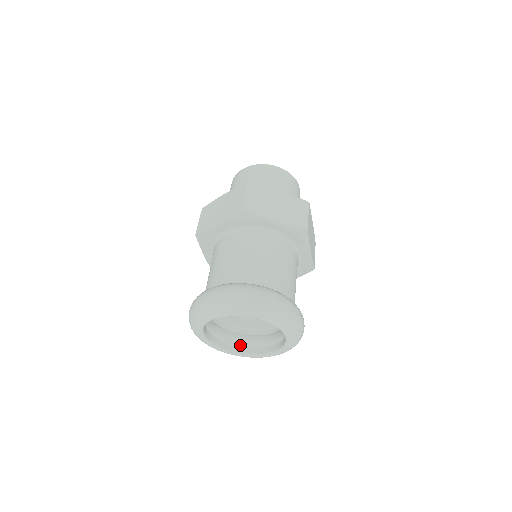
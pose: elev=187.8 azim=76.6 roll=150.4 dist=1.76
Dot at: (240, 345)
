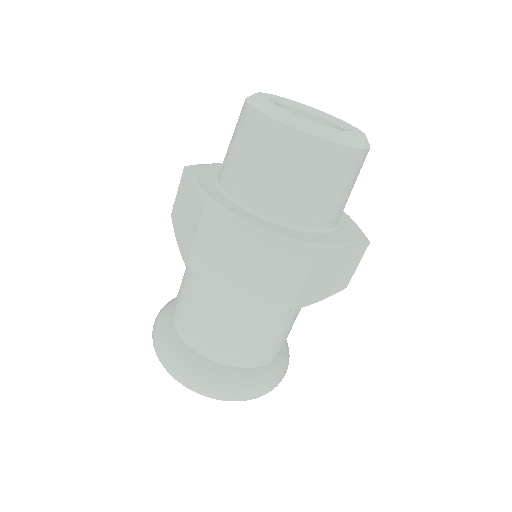
Dot at: occluded
